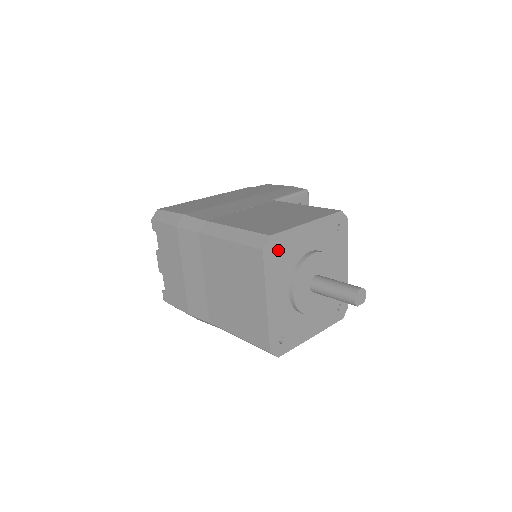
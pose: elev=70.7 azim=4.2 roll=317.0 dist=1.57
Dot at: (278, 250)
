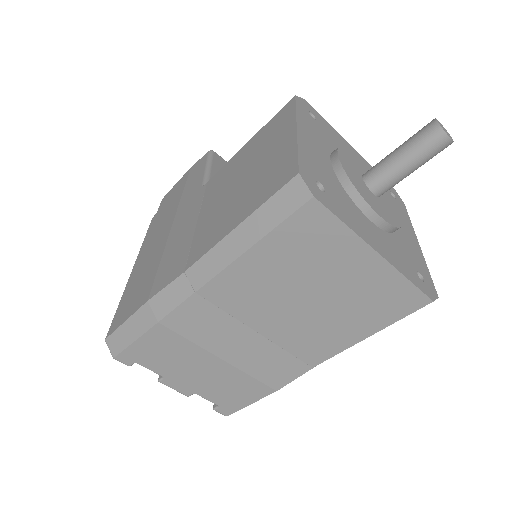
Dot at: (318, 184)
